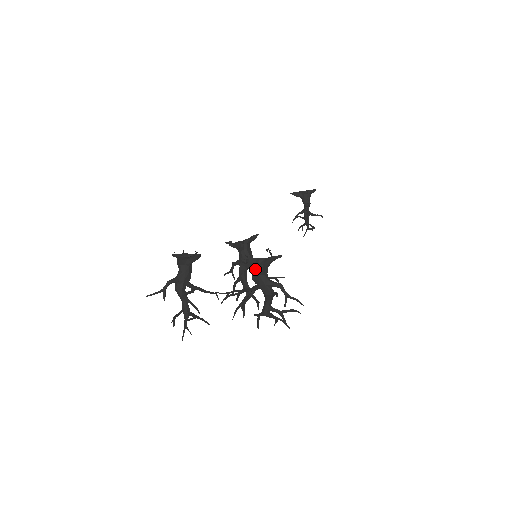
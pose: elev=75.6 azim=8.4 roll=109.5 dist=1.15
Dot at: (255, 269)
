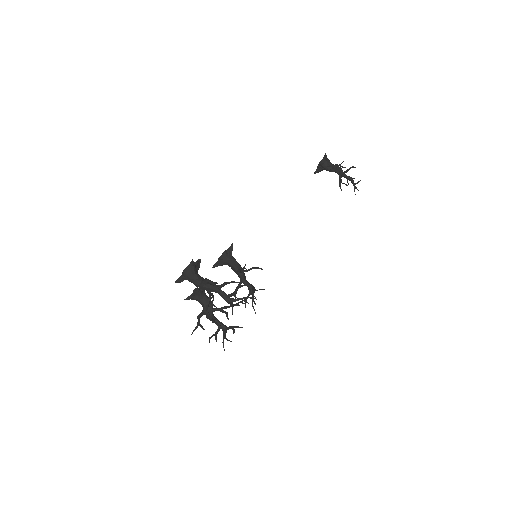
Dot at: occluded
